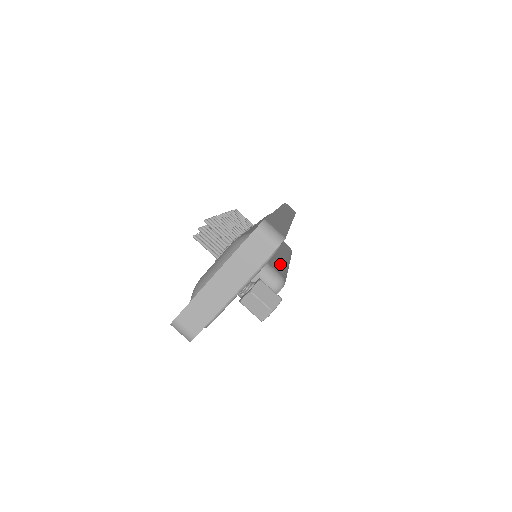
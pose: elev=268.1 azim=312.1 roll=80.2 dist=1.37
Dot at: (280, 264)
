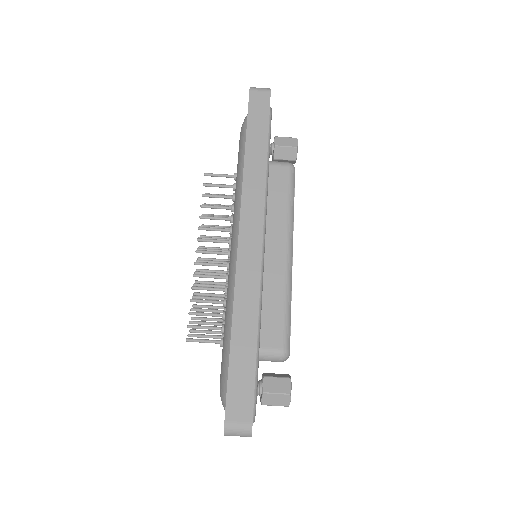
Dot at: (277, 305)
